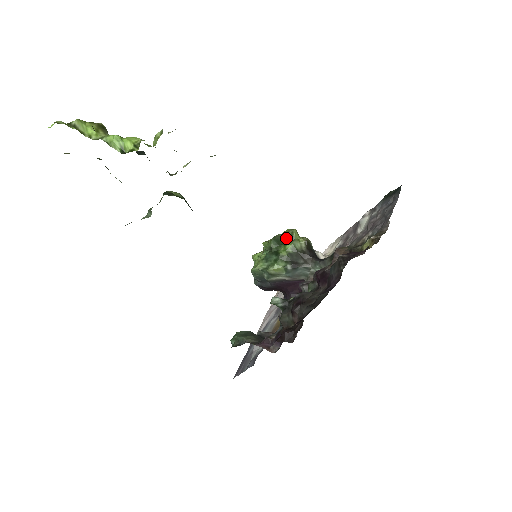
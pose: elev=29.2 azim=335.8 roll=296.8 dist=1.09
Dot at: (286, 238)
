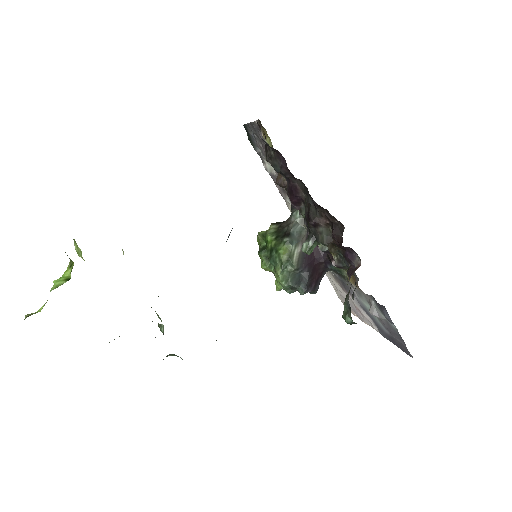
Dot at: (263, 243)
